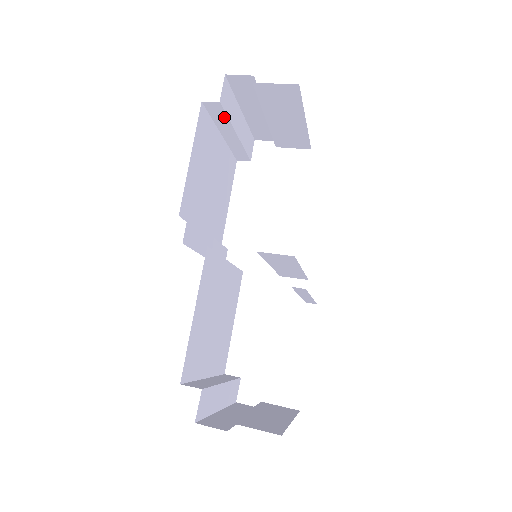
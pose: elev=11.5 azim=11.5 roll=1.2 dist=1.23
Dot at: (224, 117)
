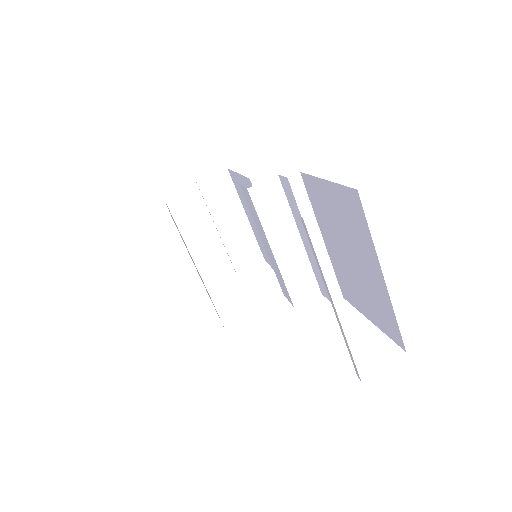
Dot at: (184, 216)
